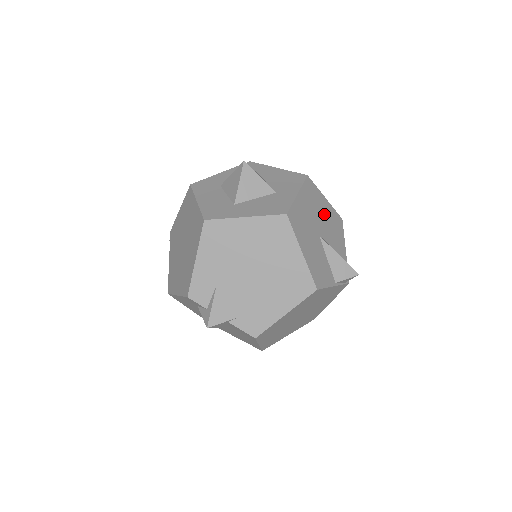
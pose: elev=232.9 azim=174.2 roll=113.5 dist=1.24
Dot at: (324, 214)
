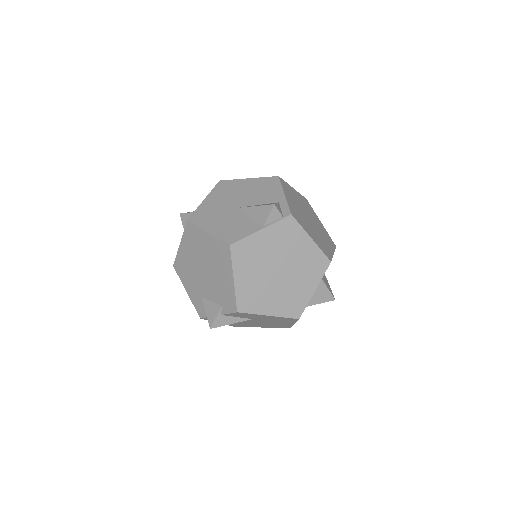
Dot at: (245, 190)
